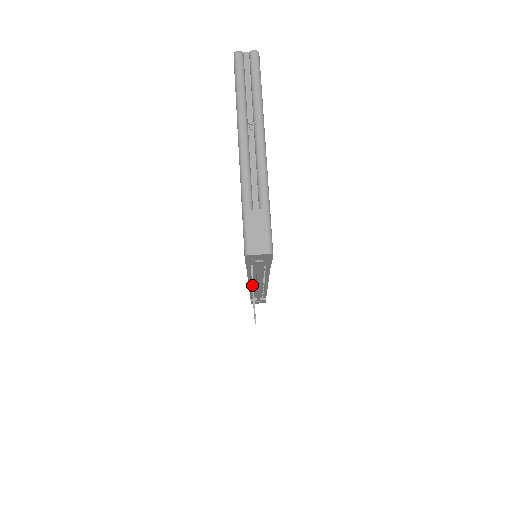
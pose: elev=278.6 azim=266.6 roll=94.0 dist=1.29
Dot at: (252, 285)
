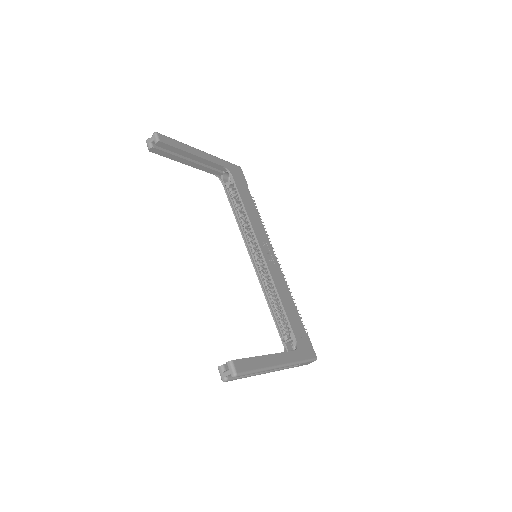
Dot at: occluded
